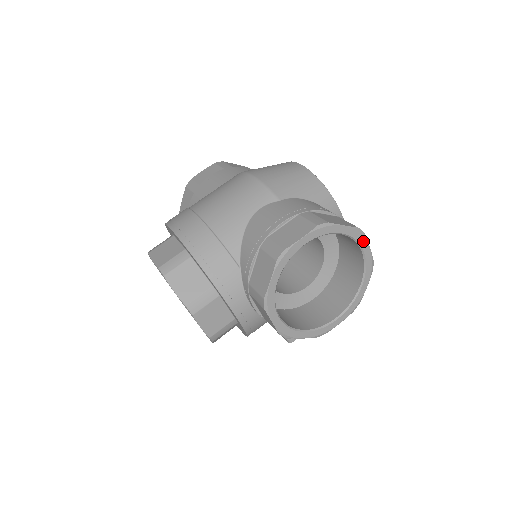
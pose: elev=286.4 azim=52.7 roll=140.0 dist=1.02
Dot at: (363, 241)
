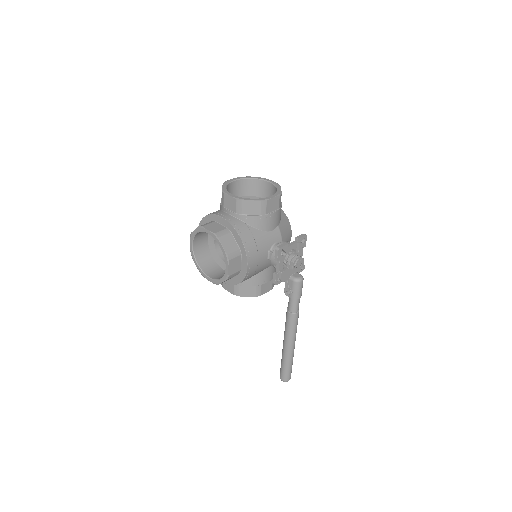
Dot at: (266, 179)
